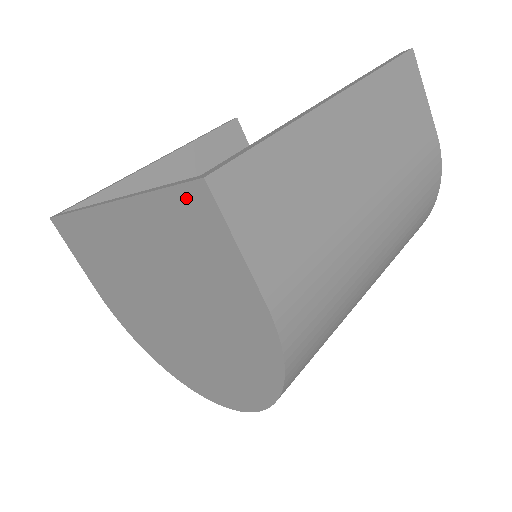
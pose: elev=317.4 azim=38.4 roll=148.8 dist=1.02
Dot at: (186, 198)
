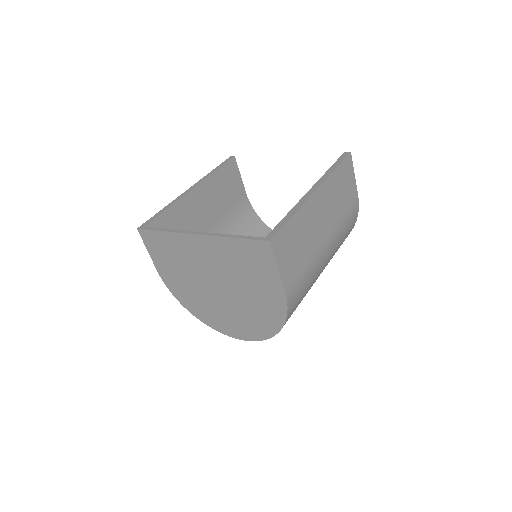
Dot at: (256, 245)
